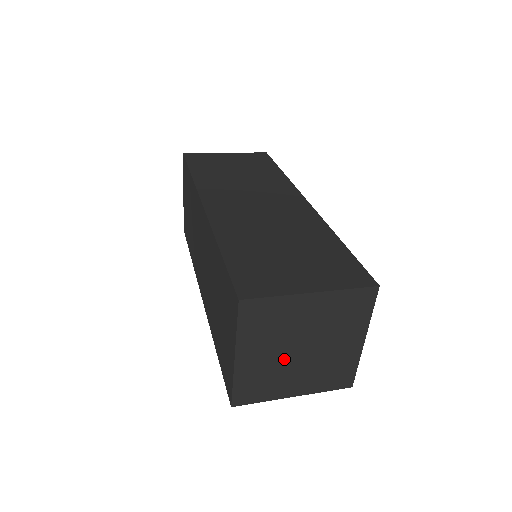
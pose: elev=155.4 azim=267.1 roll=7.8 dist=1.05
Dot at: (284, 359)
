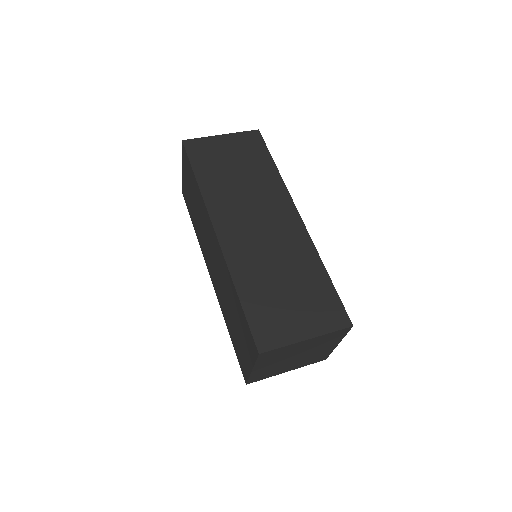
Dot at: (284, 363)
